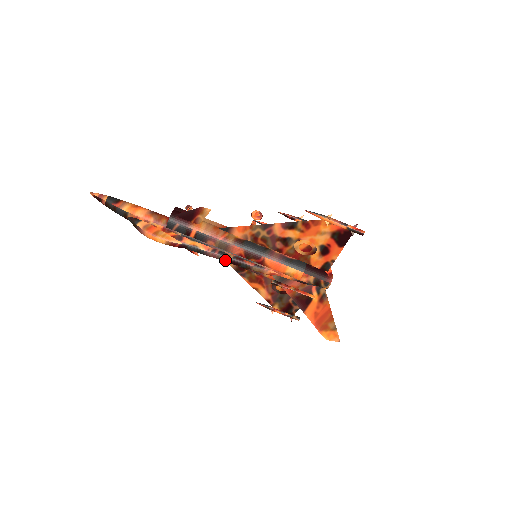
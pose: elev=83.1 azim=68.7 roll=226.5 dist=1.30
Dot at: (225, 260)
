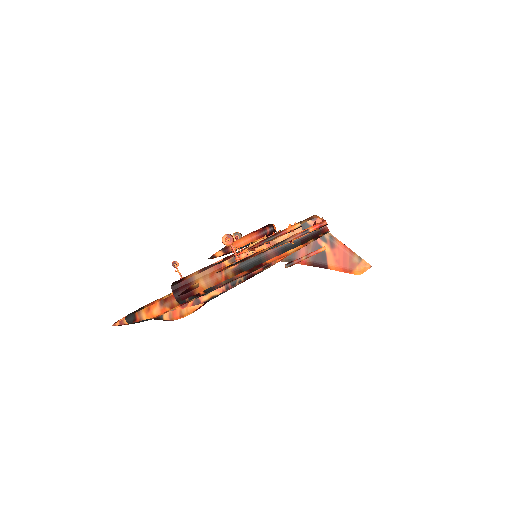
Dot at: occluded
